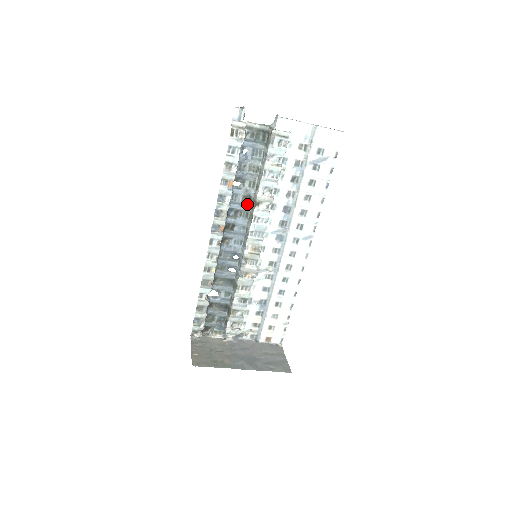
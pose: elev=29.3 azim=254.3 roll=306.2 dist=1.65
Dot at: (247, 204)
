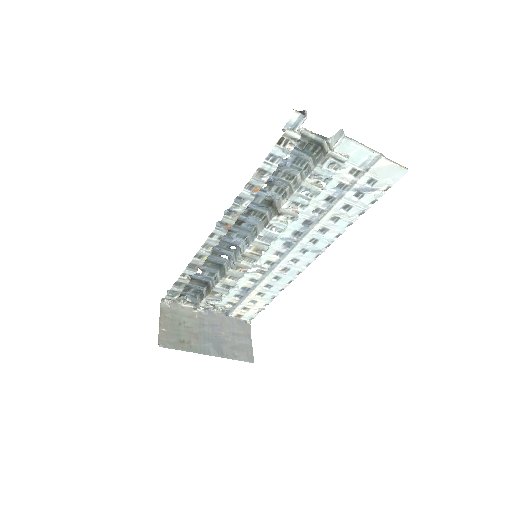
Dot at: (266, 207)
